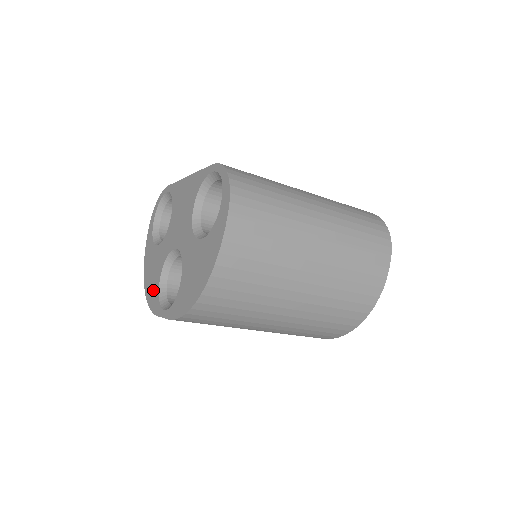
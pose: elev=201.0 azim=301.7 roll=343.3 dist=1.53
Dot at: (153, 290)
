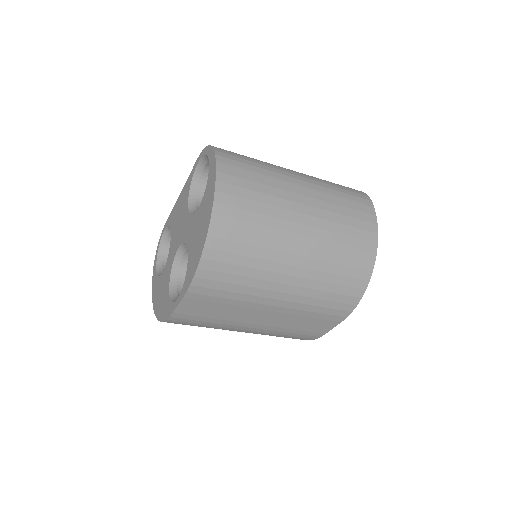
Dot at: (164, 304)
